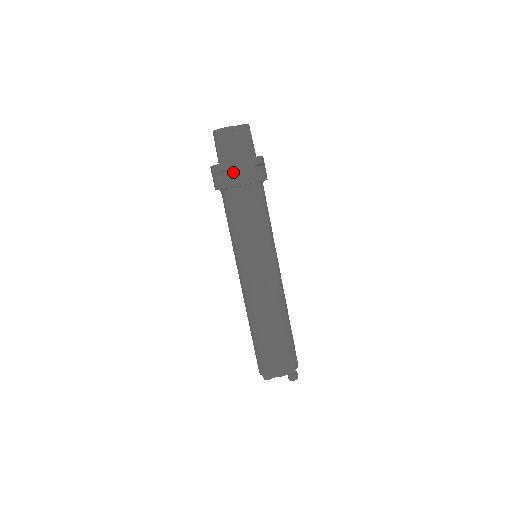
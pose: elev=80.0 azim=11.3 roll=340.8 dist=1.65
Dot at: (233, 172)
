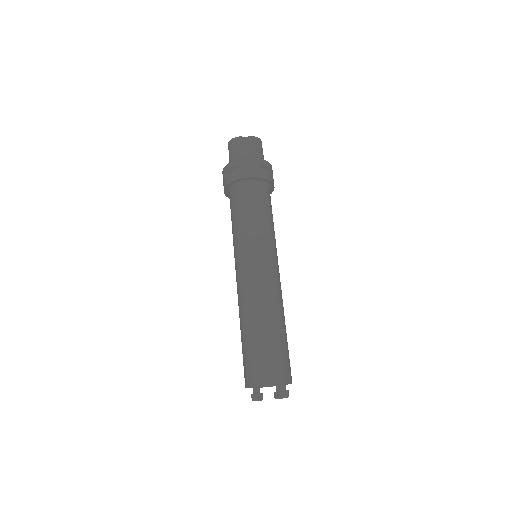
Dot at: (237, 169)
